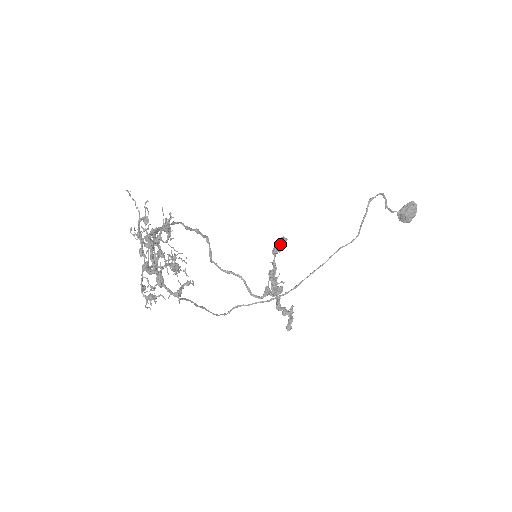
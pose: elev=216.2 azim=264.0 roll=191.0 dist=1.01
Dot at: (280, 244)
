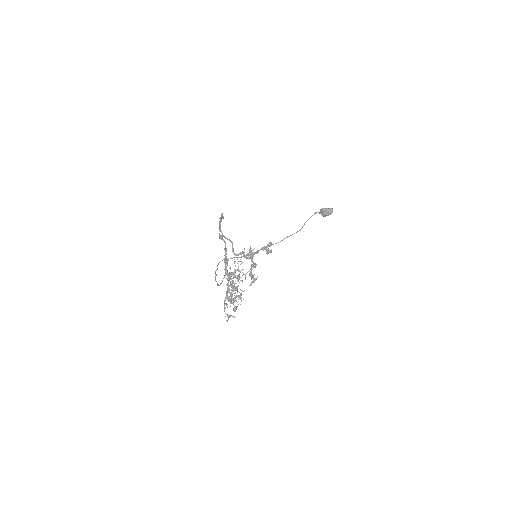
Dot at: (270, 251)
